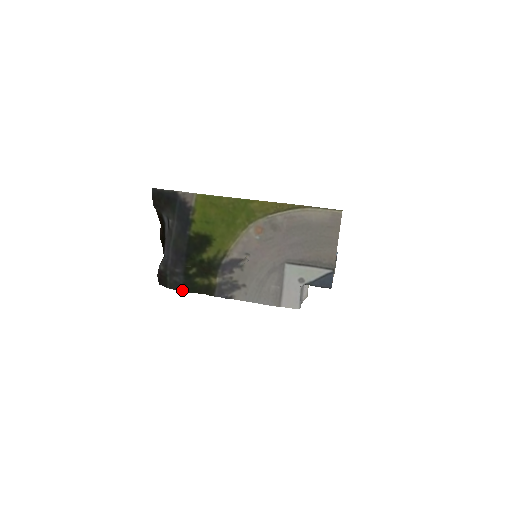
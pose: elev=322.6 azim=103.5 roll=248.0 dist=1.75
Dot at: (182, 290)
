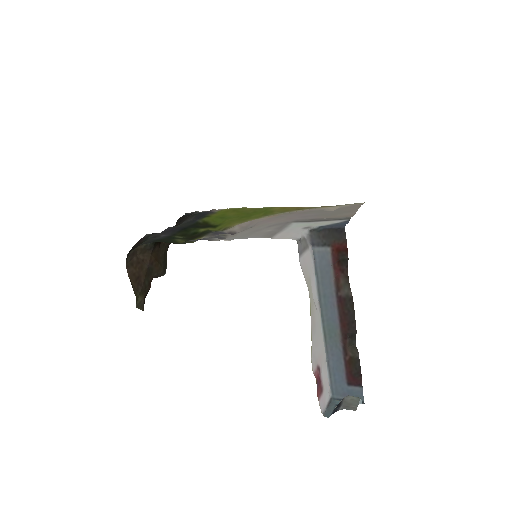
Dot at: (154, 241)
